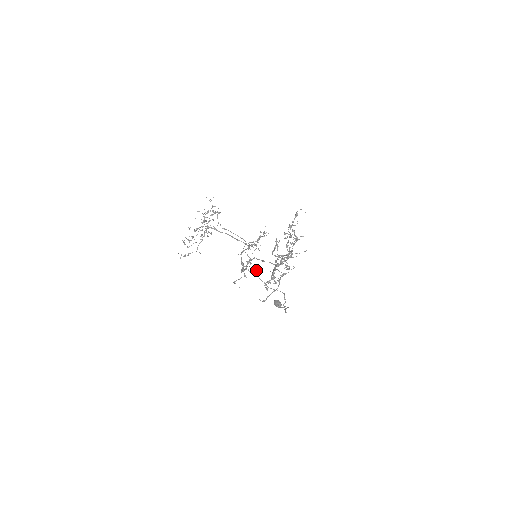
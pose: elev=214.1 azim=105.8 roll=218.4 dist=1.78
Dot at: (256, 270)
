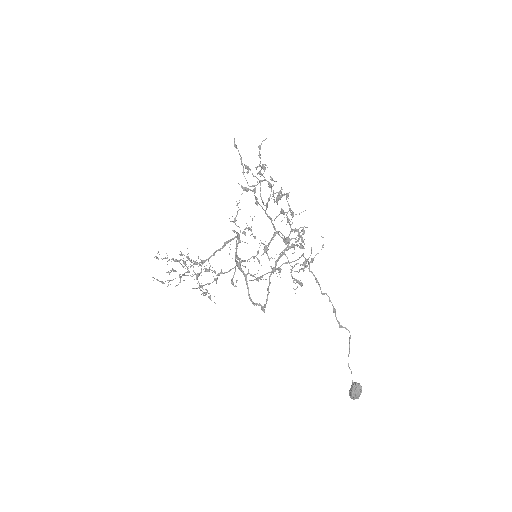
Dot at: (266, 279)
